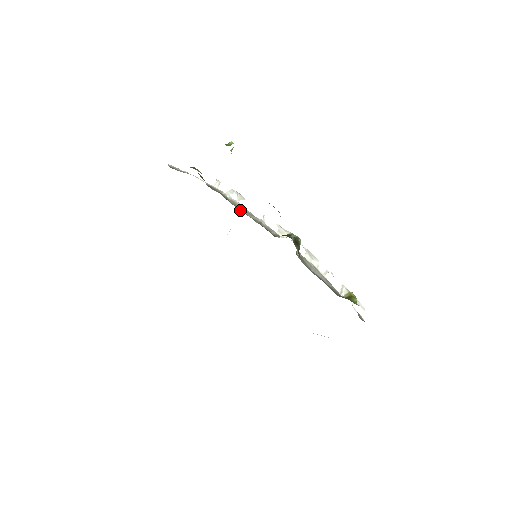
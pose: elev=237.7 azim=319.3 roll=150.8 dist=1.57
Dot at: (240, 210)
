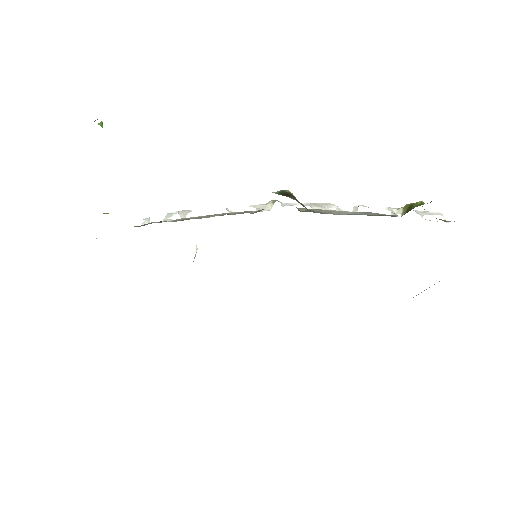
Dot at: occluded
